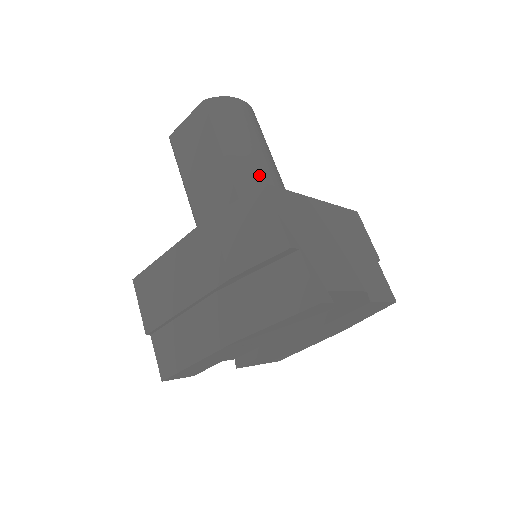
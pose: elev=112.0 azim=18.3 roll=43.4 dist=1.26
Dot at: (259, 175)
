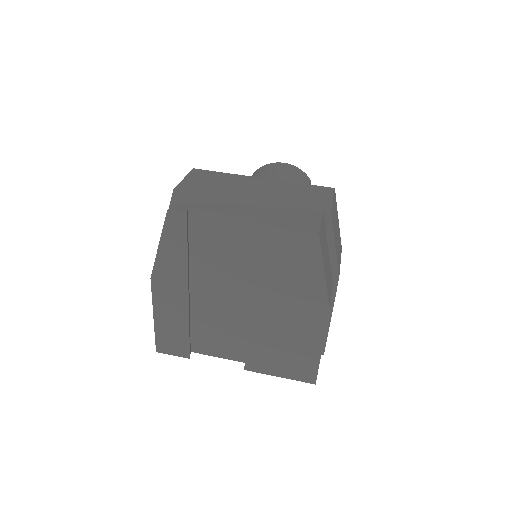
Dot at: occluded
